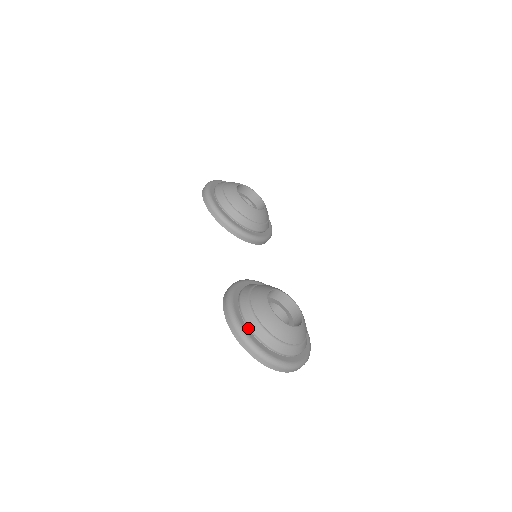
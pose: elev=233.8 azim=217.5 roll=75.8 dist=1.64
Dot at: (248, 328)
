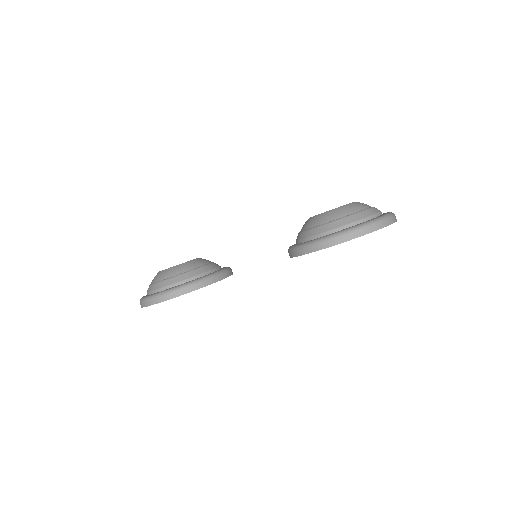
Dot at: occluded
